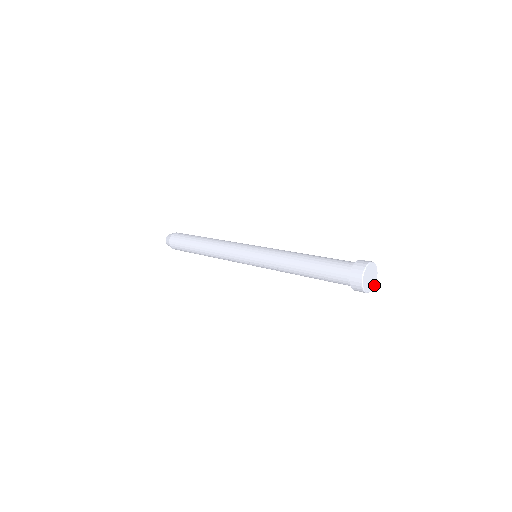
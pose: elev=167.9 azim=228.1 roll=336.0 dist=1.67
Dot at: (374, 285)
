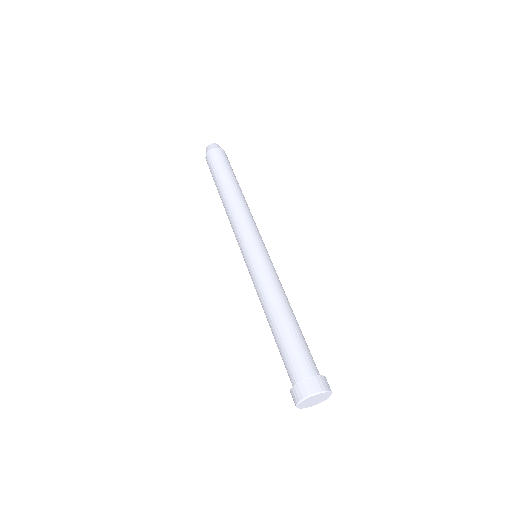
Dot at: (313, 405)
